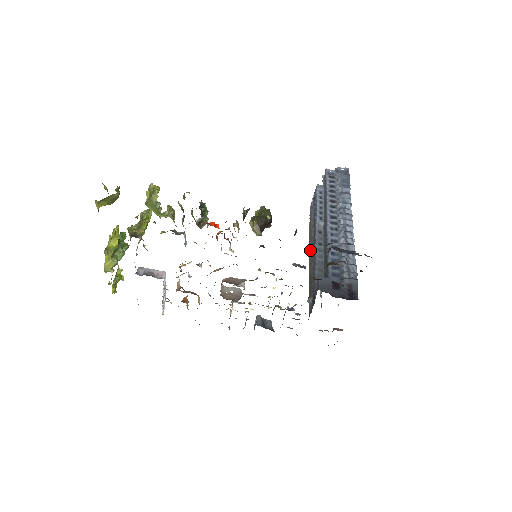
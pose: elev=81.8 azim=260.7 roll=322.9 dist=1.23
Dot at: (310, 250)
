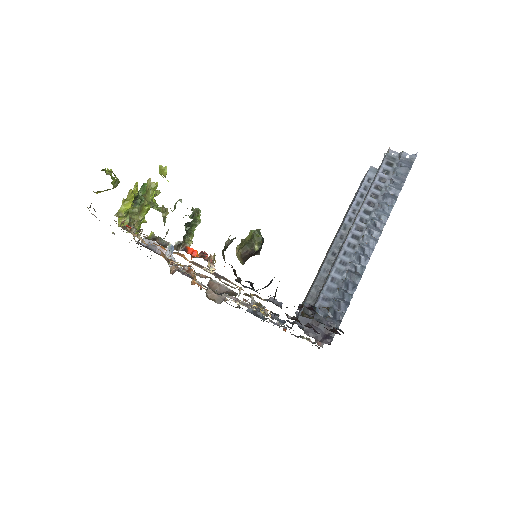
Dot at: (329, 247)
